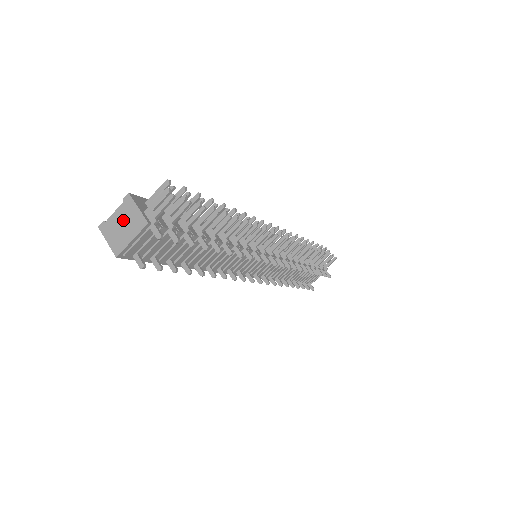
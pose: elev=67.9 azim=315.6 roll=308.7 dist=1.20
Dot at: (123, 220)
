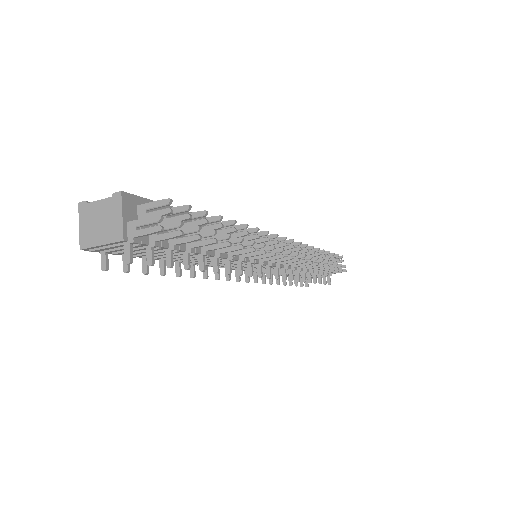
Dot at: (103, 216)
